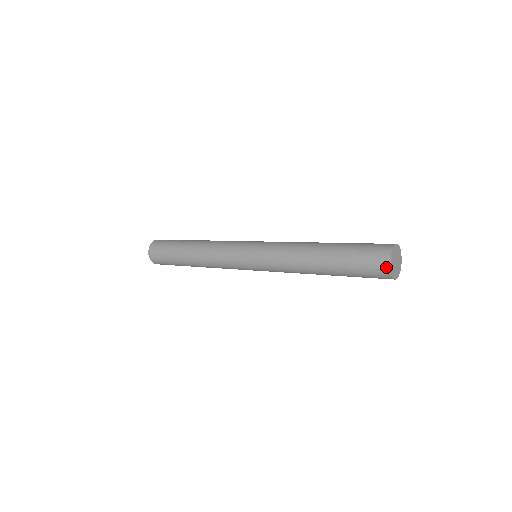
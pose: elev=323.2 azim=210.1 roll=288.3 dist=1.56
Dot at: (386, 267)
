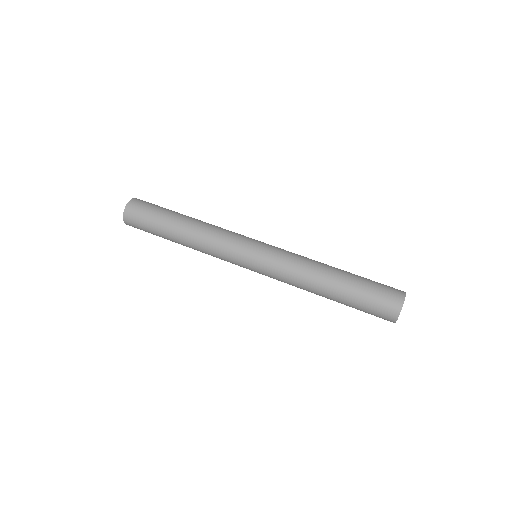
Dot at: (400, 299)
